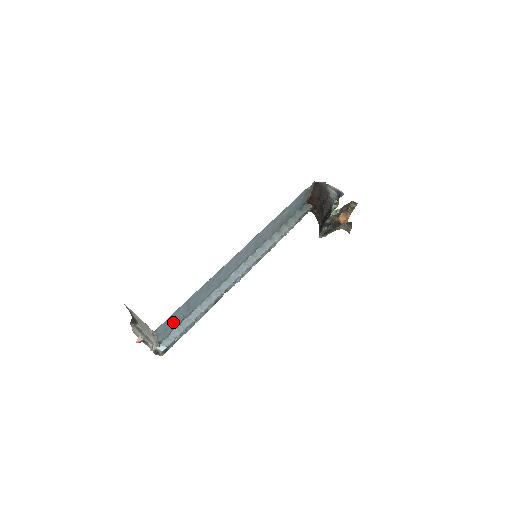
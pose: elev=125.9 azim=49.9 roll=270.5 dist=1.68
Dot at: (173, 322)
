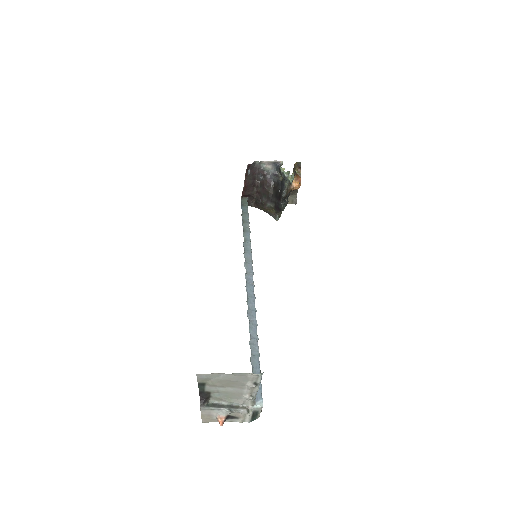
Dot at: occluded
